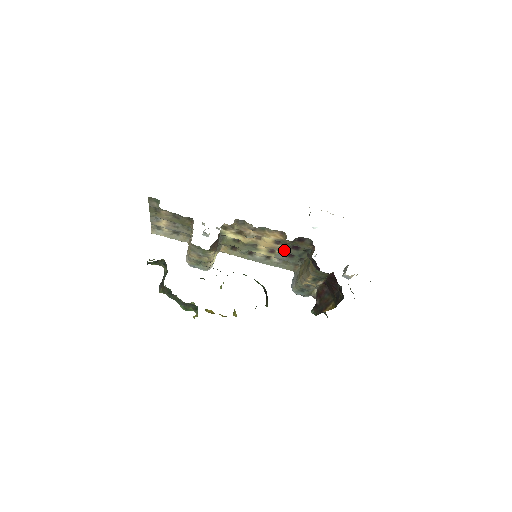
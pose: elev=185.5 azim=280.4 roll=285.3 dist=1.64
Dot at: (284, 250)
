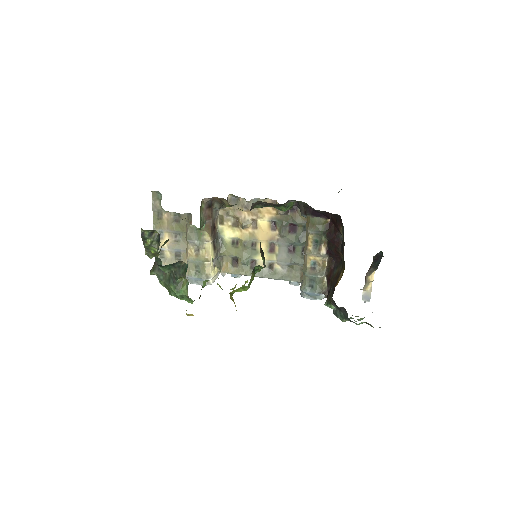
Dot at: (283, 240)
